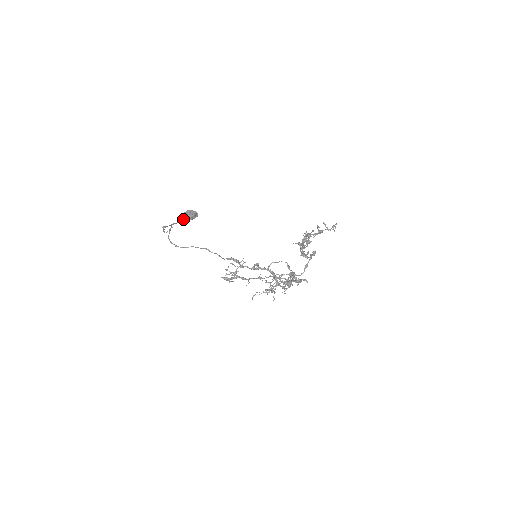
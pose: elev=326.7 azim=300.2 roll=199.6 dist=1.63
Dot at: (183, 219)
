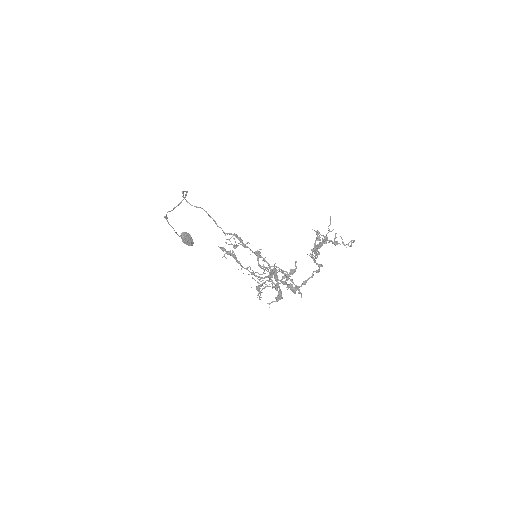
Dot at: (180, 236)
